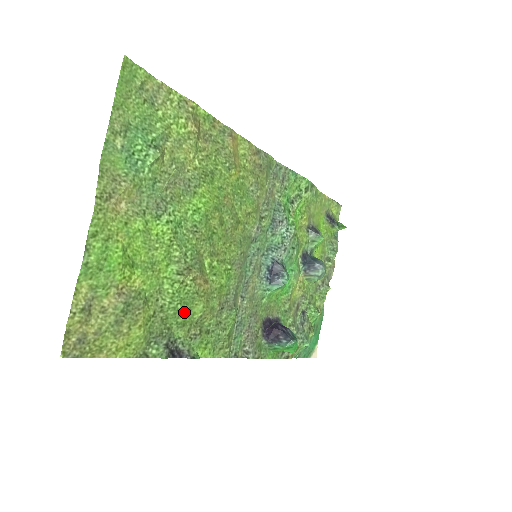
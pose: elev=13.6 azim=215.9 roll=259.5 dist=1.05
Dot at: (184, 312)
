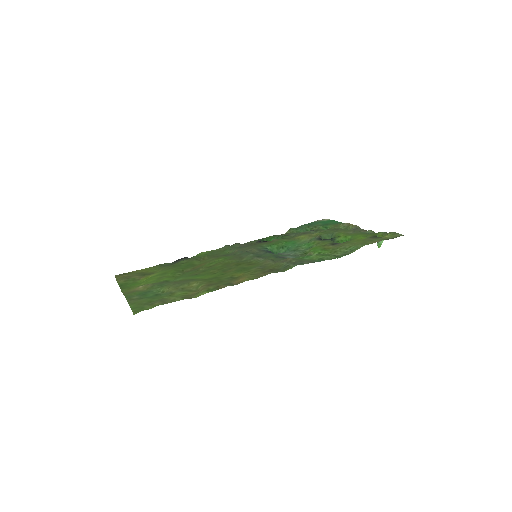
Dot at: (186, 264)
